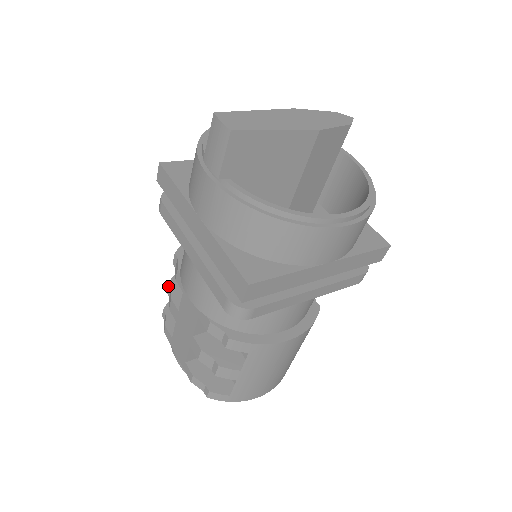
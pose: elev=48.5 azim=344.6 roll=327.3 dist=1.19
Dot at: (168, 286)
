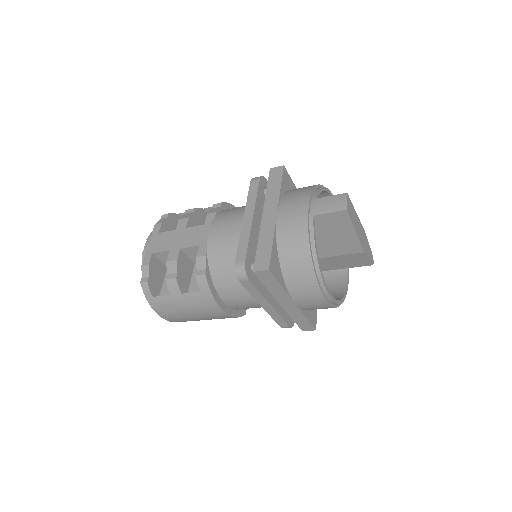
Dot at: (192, 209)
